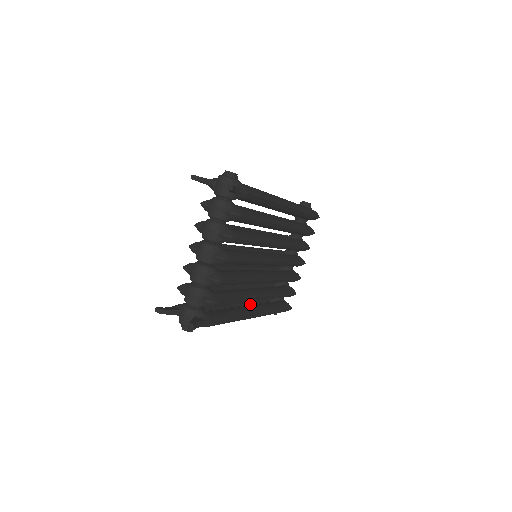
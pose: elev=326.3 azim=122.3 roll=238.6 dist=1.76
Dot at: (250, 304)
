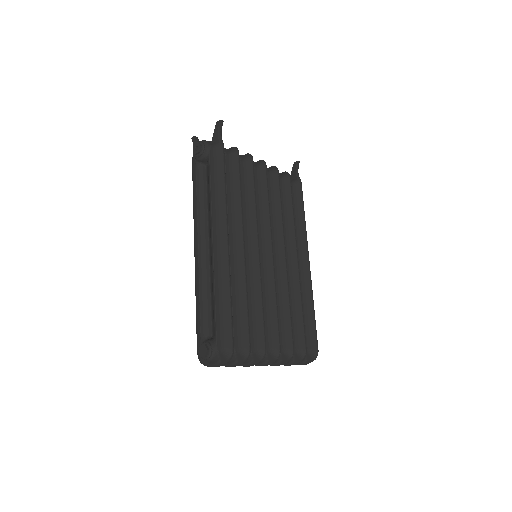
Dot at: (211, 276)
